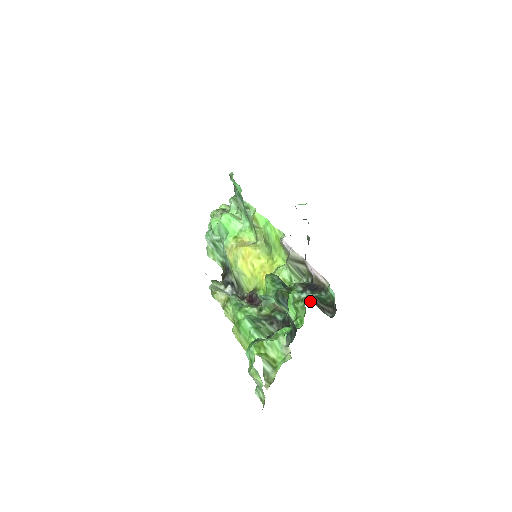
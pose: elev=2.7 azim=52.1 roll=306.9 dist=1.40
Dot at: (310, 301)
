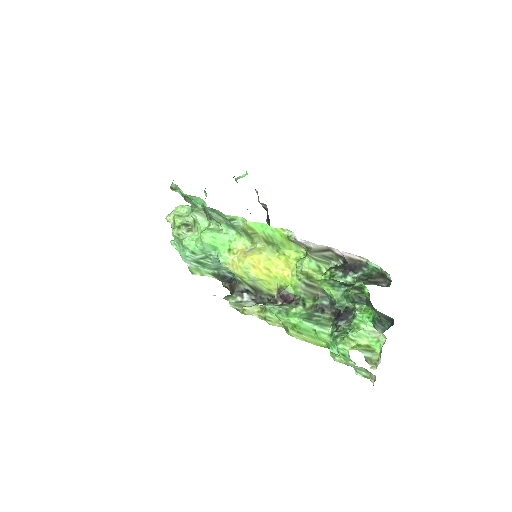
Dot at: (364, 283)
